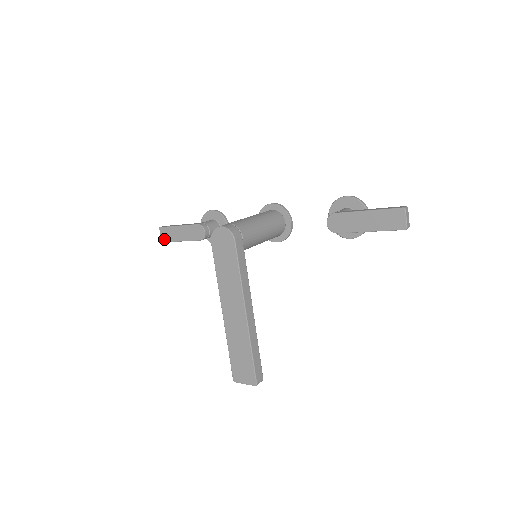
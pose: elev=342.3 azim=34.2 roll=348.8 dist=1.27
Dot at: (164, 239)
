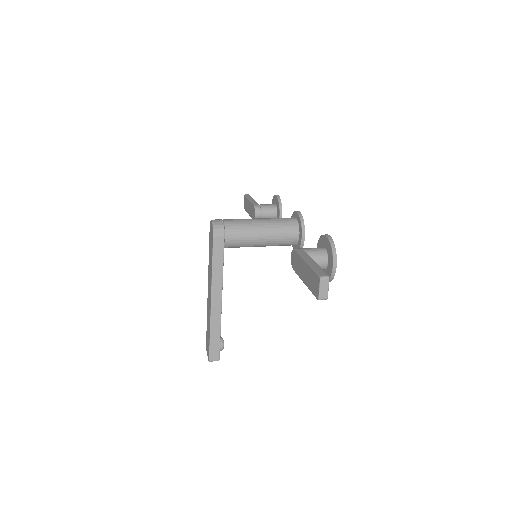
Dot at: (244, 206)
